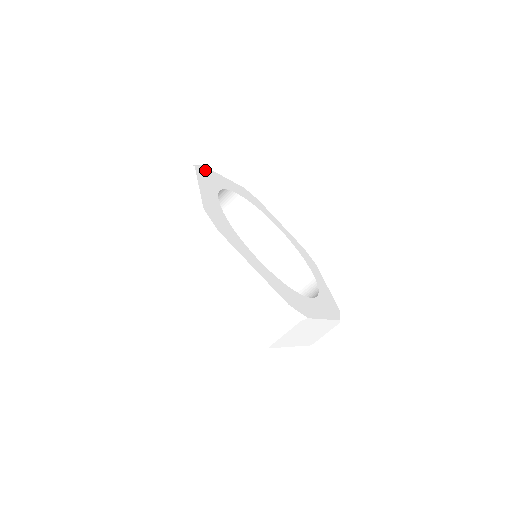
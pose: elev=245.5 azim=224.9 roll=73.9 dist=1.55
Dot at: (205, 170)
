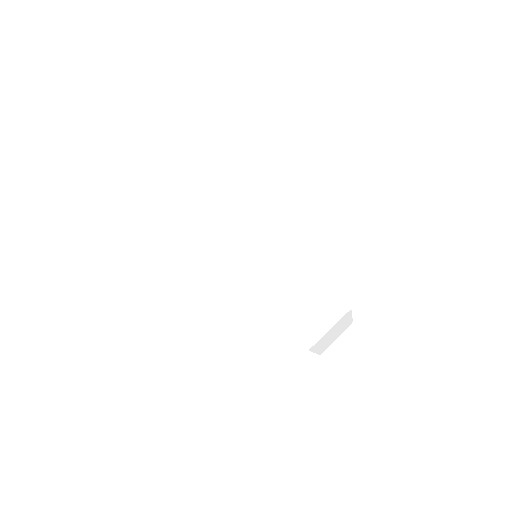
Dot at: occluded
